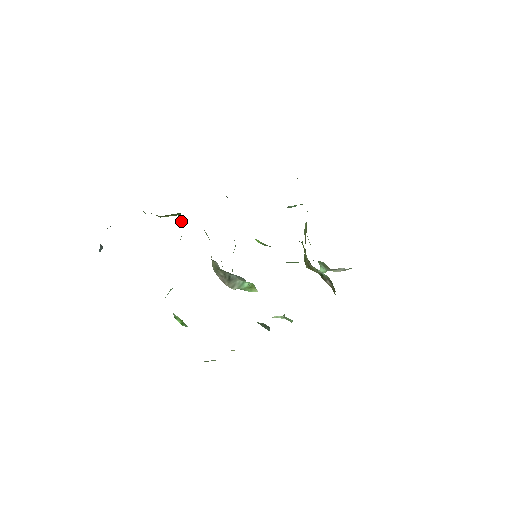
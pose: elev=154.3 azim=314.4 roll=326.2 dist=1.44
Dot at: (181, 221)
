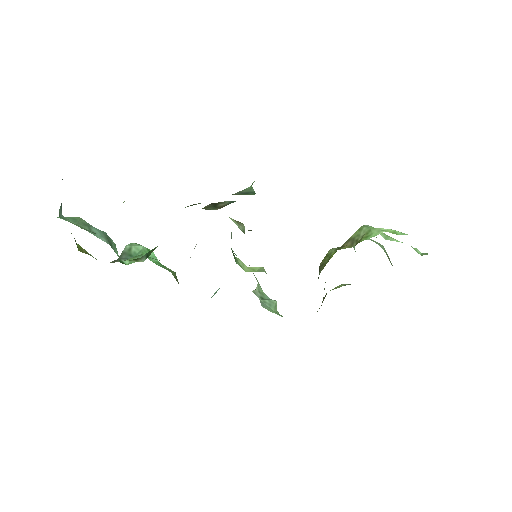
Dot at: occluded
